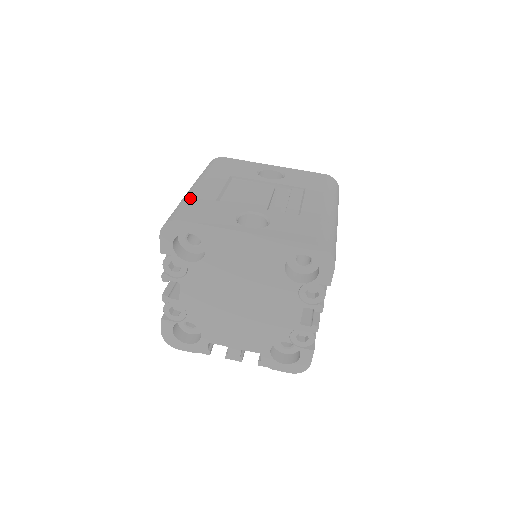
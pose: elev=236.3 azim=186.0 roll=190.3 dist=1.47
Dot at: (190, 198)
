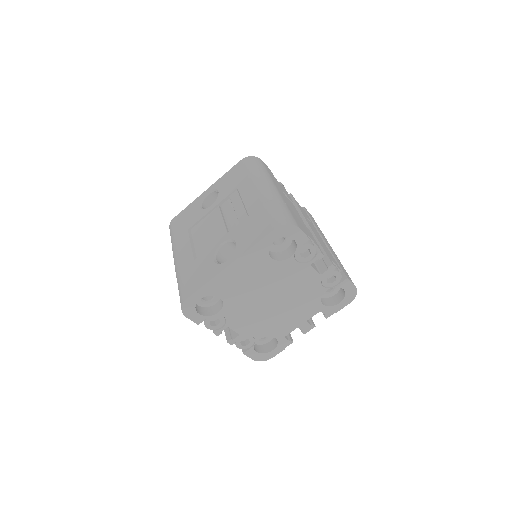
Dot at: (179, 275)
